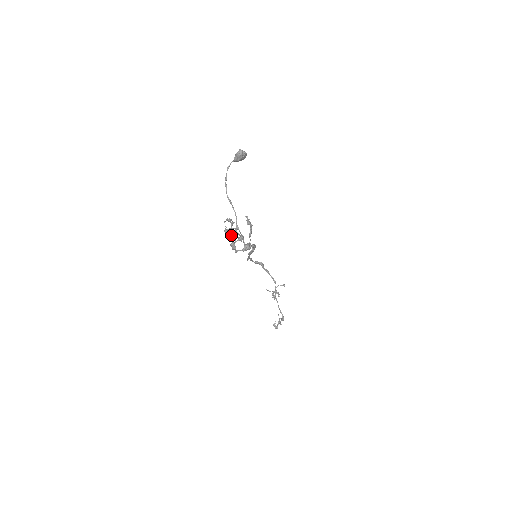
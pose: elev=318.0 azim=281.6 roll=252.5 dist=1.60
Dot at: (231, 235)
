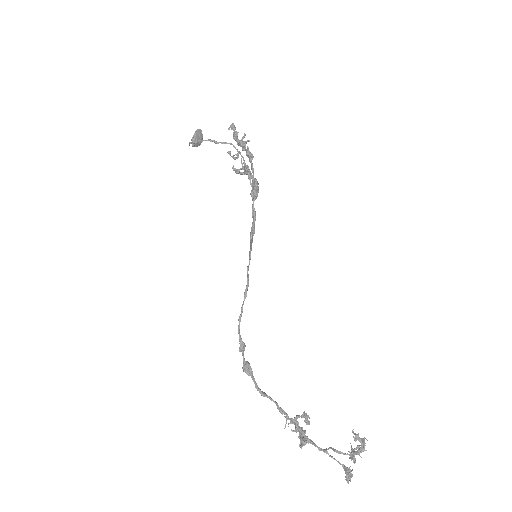
Dot at: (244, 134)
